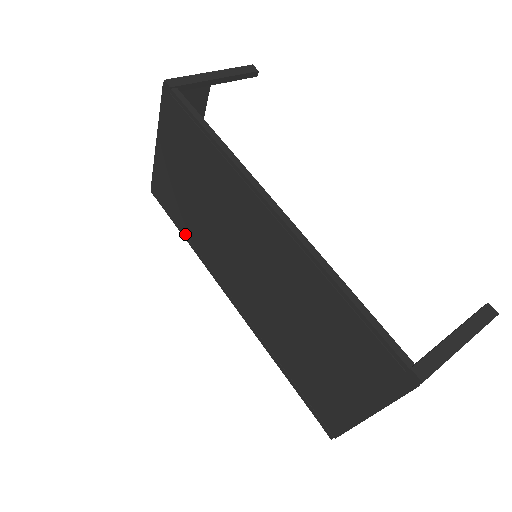
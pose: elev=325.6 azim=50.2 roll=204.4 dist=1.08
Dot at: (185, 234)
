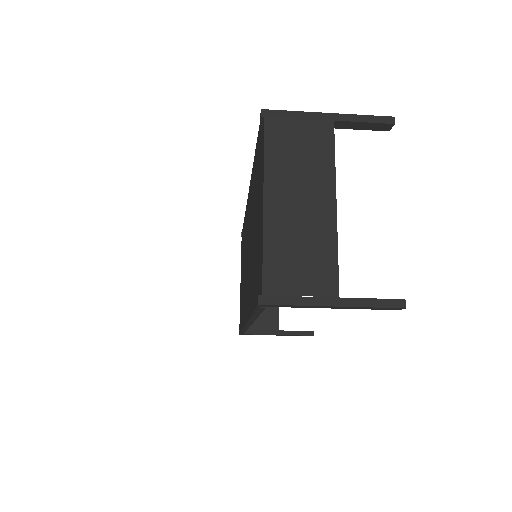
Dot at: occluded
